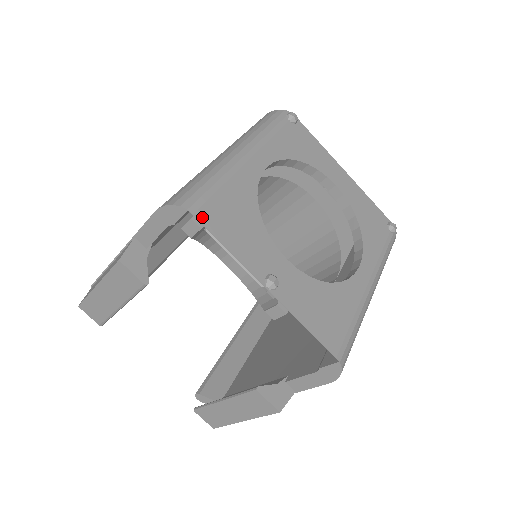
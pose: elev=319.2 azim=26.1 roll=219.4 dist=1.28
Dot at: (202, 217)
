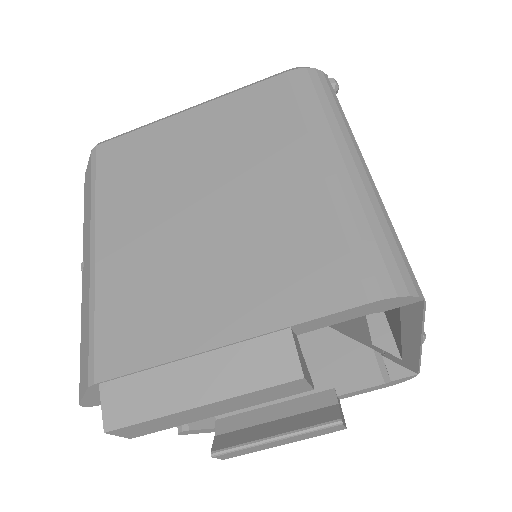
Dot at: occluded
